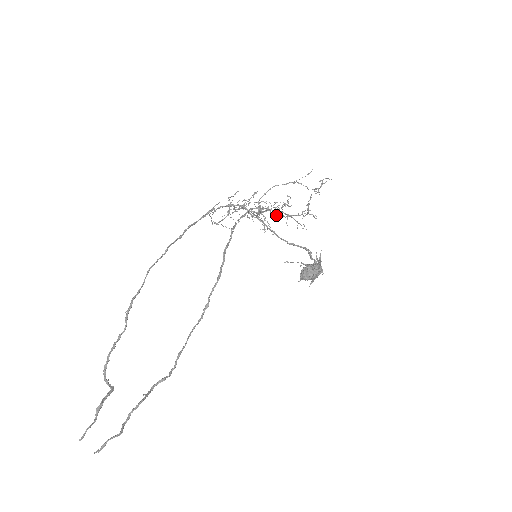
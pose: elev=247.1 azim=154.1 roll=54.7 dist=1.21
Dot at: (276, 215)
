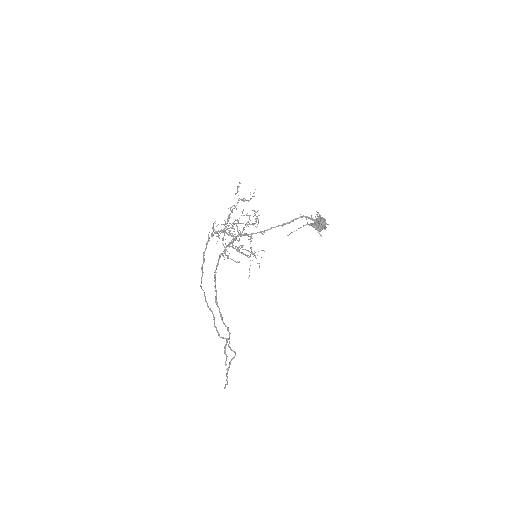
Dot at: occluded
